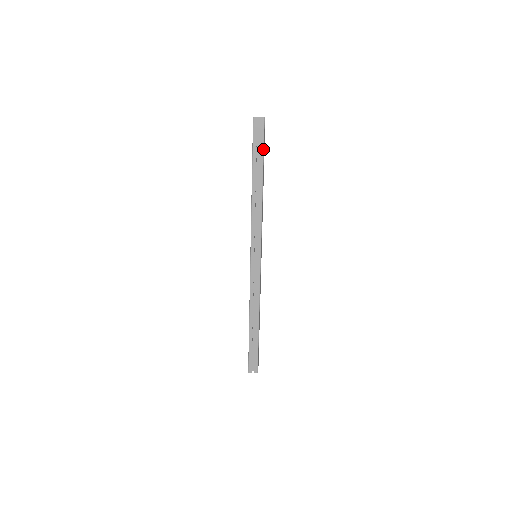
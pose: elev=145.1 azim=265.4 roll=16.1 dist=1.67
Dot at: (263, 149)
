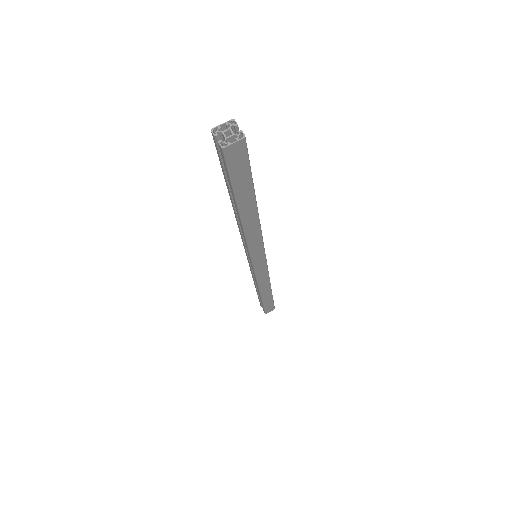
Dot at: (231, 183)
